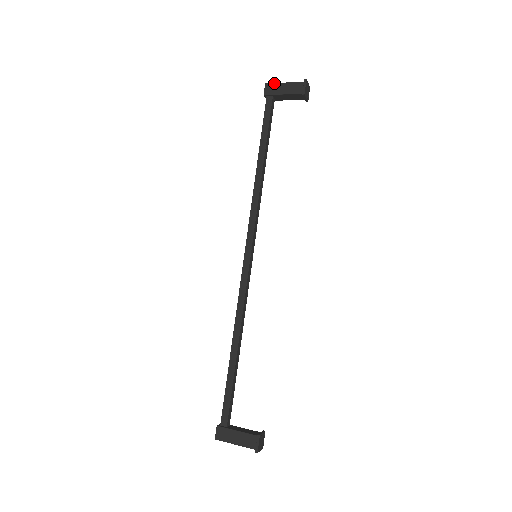
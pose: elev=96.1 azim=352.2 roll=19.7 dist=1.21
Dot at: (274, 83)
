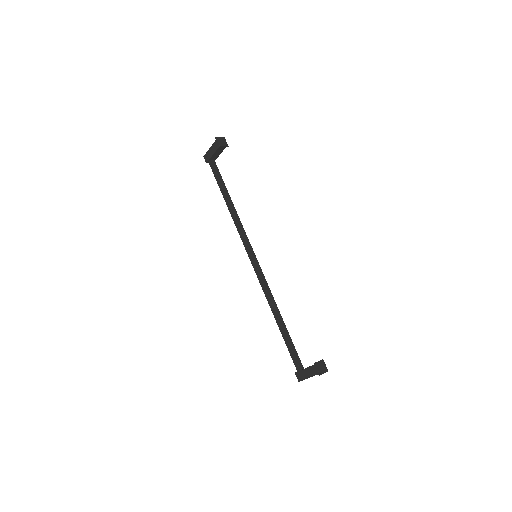
Dot at: (206, 153)
